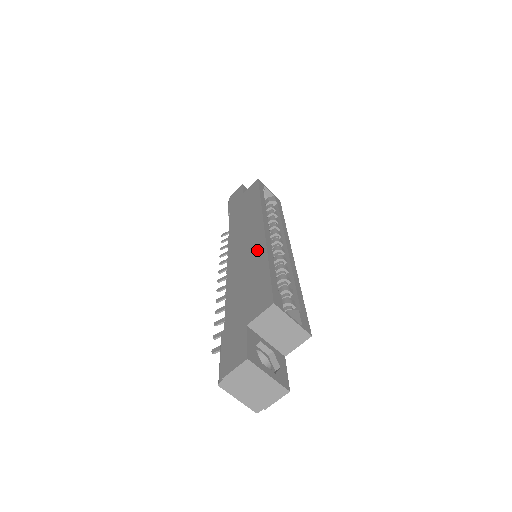
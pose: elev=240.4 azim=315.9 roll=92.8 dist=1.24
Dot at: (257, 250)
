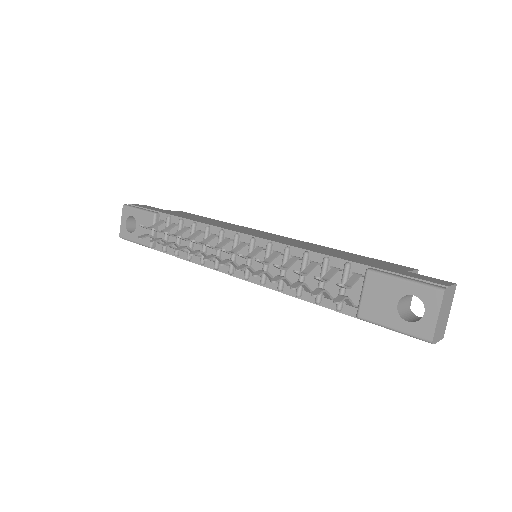
Dot at: (310, 244)
